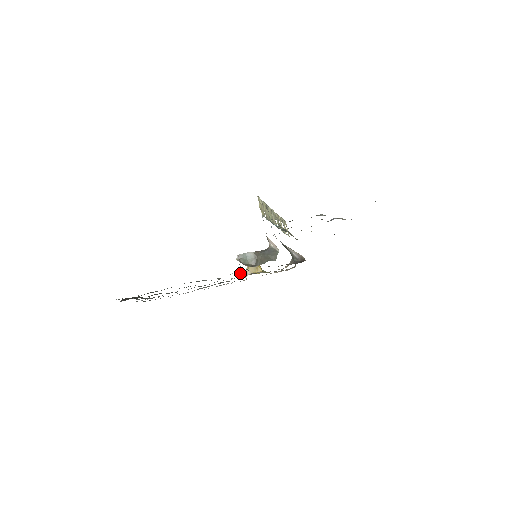
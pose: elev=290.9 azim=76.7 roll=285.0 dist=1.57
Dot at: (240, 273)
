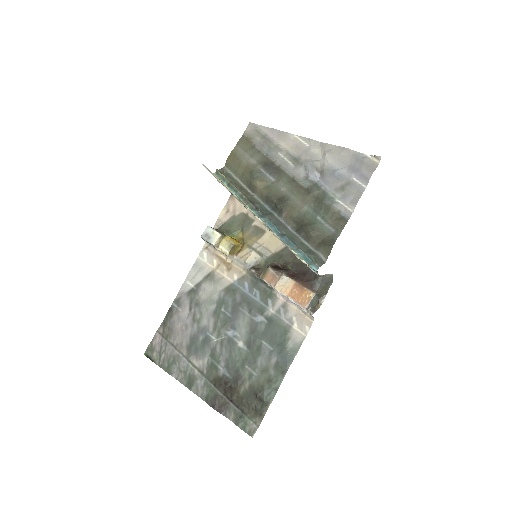
Dot at: (285, 299)
